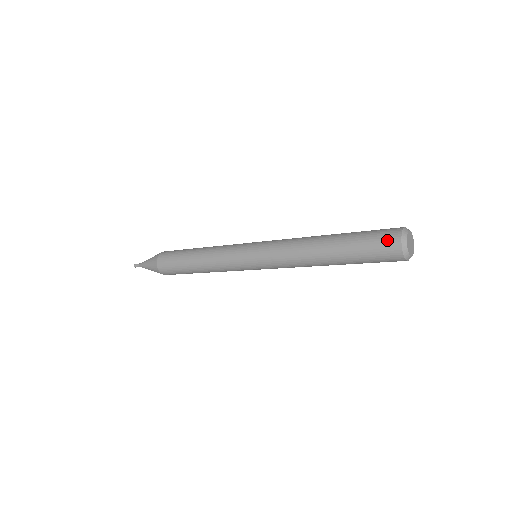
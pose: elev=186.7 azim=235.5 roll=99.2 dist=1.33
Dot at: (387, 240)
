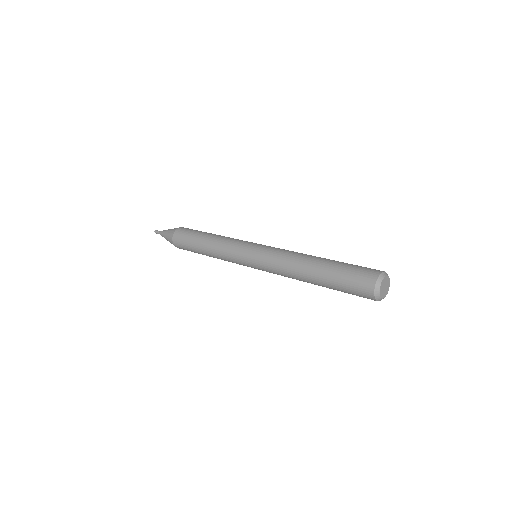
Dot at: (363, 296)
